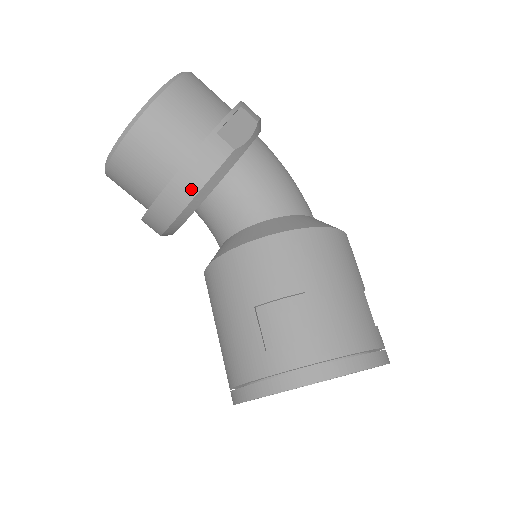
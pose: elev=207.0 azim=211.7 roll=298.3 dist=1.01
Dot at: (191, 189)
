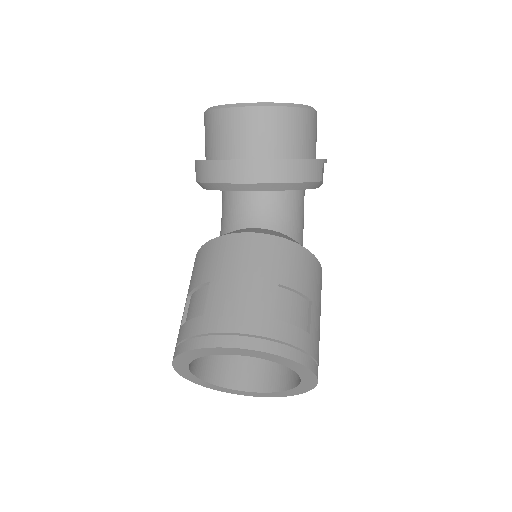
Dot at: (291, 176)
